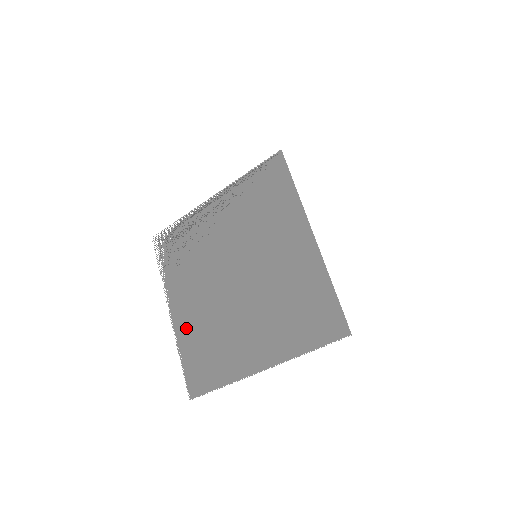
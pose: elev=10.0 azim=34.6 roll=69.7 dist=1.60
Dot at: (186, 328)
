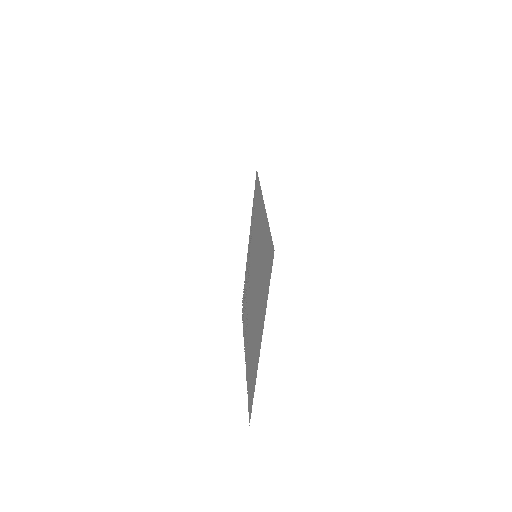
Dot at: (247, 359)
